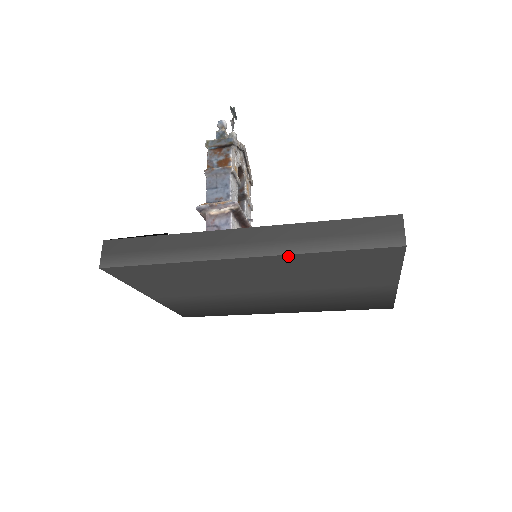
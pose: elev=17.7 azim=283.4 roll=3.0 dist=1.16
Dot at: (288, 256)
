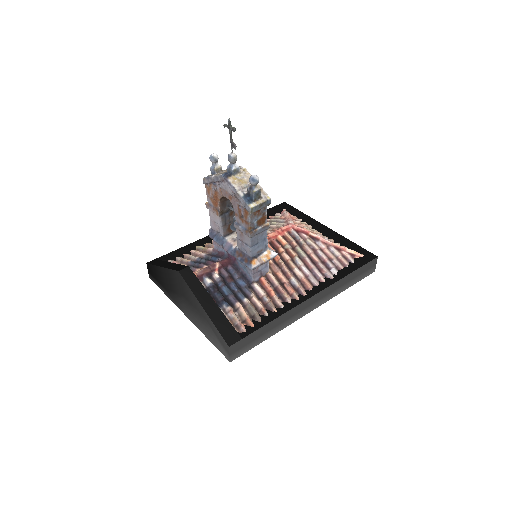
Dot at: (329, 297)
